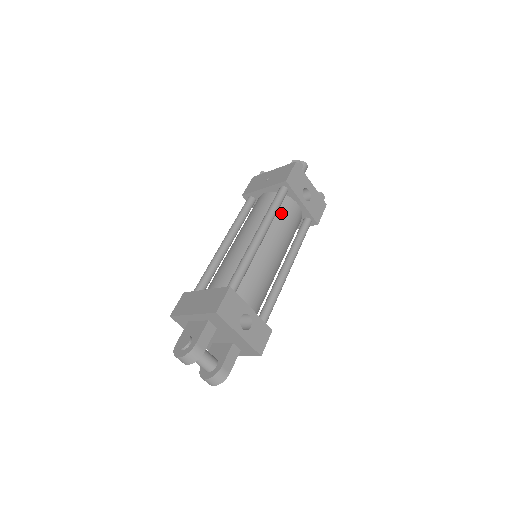
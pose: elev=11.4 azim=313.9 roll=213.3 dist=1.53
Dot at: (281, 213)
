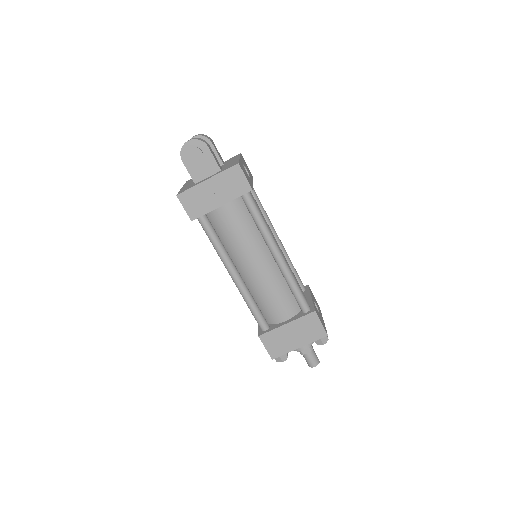
Dot at: occluded
